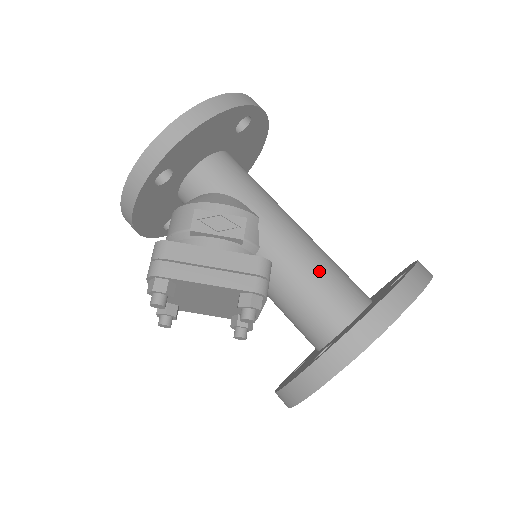
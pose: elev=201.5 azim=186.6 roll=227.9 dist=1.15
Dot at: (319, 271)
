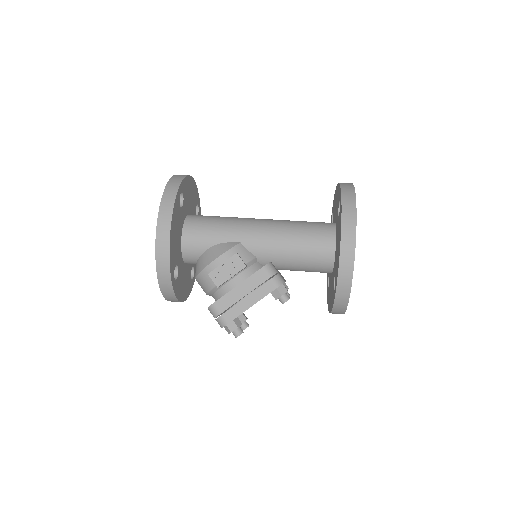
Dot at: (296, 241)
